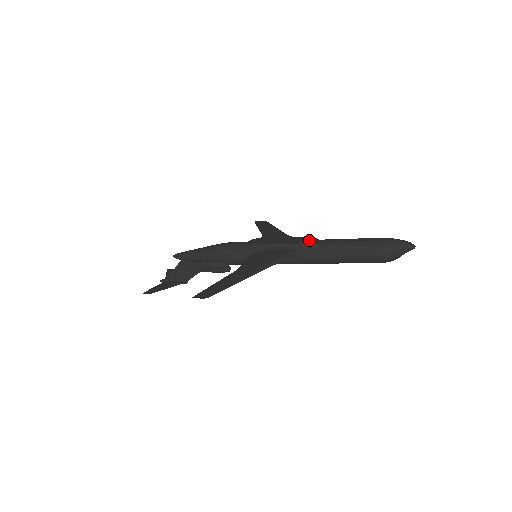
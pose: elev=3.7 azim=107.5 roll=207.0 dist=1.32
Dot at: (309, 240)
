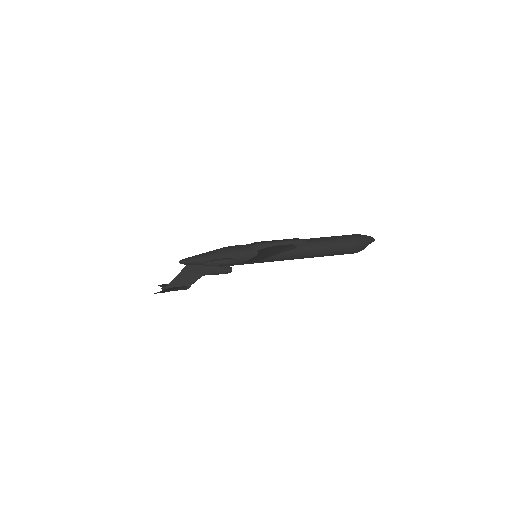
Dot at: occluded
